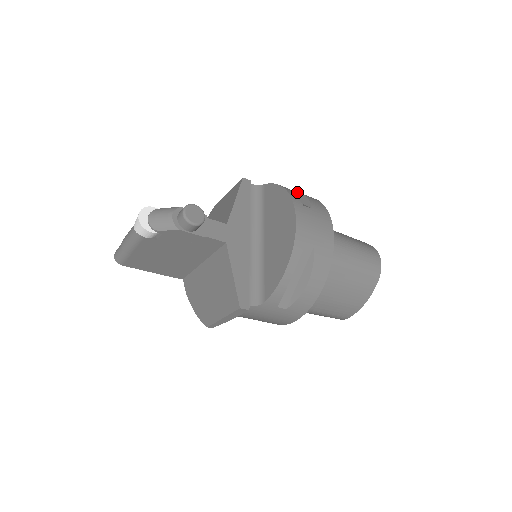
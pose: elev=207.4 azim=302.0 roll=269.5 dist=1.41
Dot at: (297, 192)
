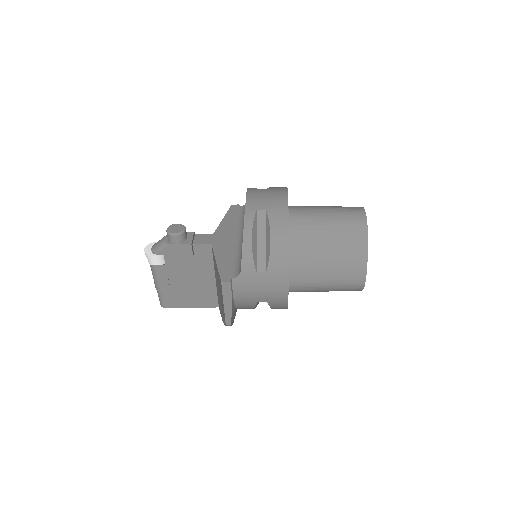
Dot at: occluded
